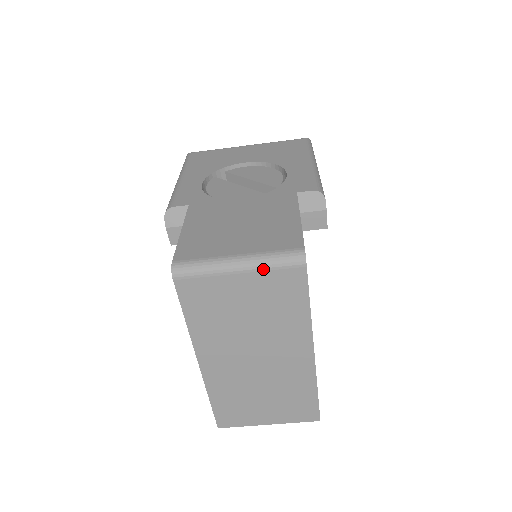
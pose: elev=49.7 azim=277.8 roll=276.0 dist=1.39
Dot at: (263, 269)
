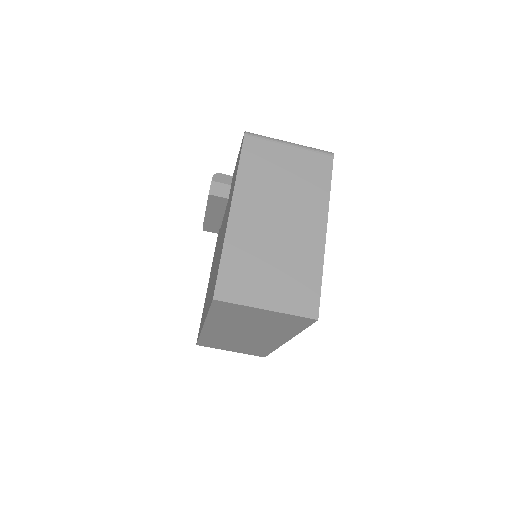
Dot at: (306, 149)
